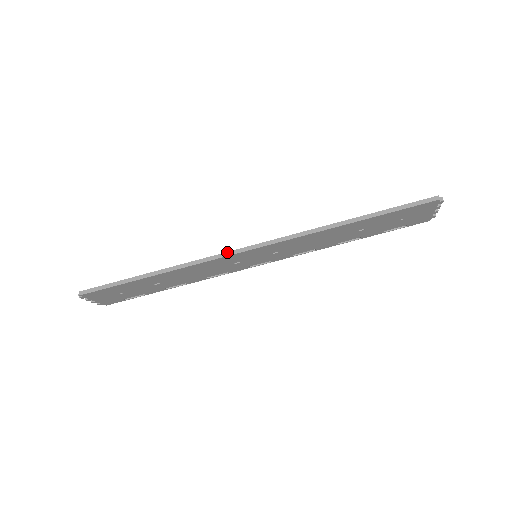
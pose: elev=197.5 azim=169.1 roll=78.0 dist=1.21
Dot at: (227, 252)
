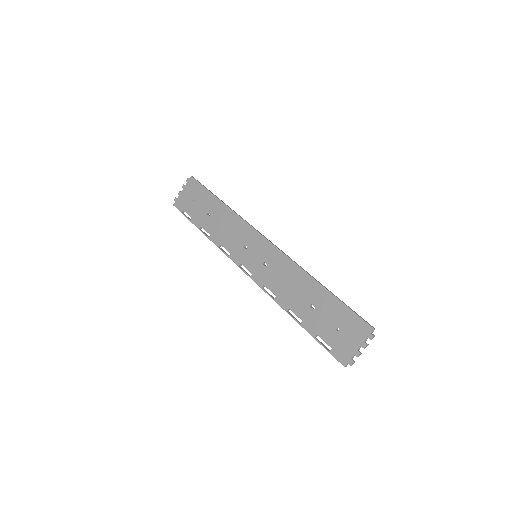
Dot at: (257, 230)
